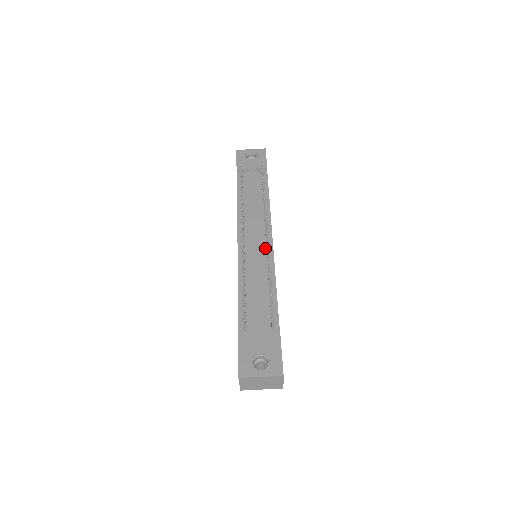
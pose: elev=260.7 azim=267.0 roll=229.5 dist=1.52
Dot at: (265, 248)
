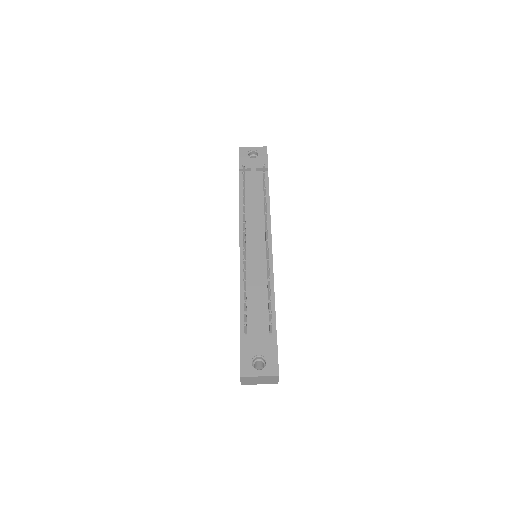
Dot at: (265, 252)
